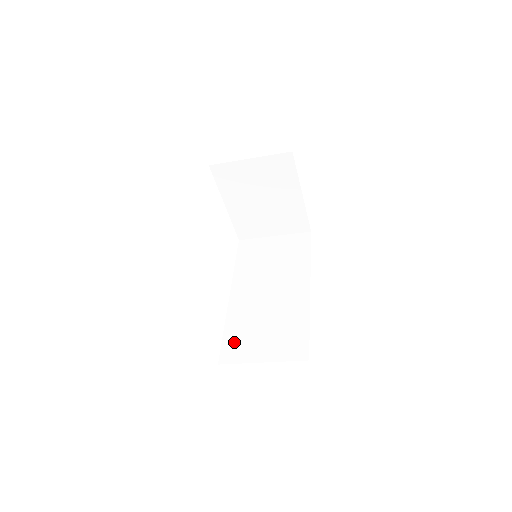
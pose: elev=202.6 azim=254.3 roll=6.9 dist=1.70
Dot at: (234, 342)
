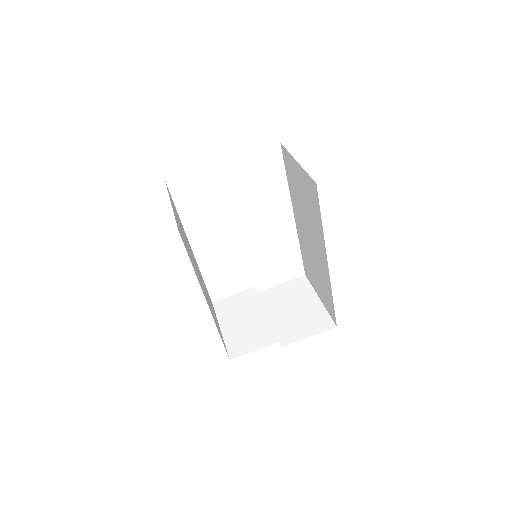
Dot at: (306, 266)
